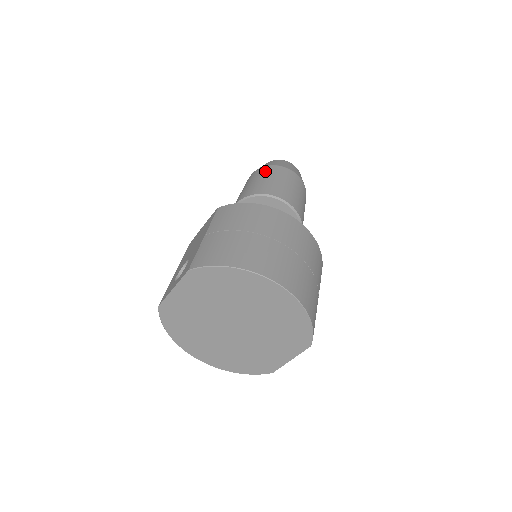
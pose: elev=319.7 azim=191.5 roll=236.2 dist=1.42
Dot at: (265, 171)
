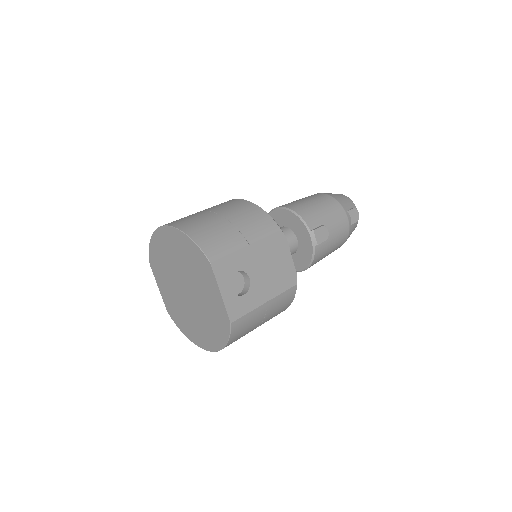
Dot at: occluded
